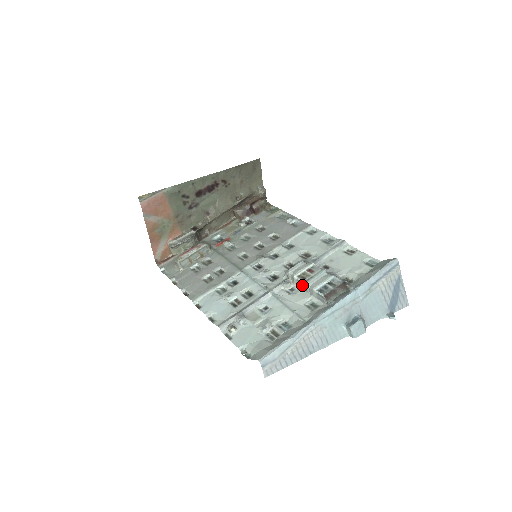
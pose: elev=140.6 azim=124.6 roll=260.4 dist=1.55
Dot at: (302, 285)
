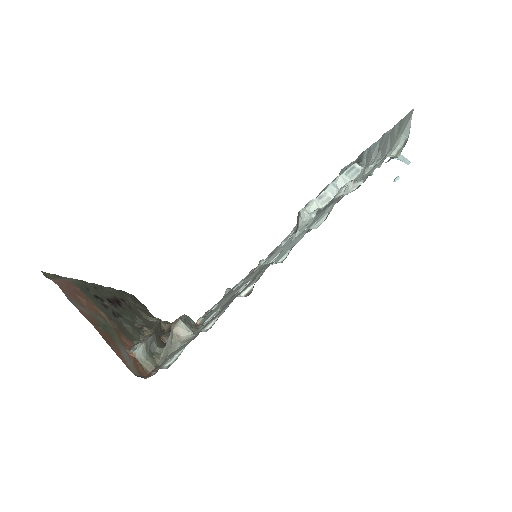
Dot at: (328, 195)
